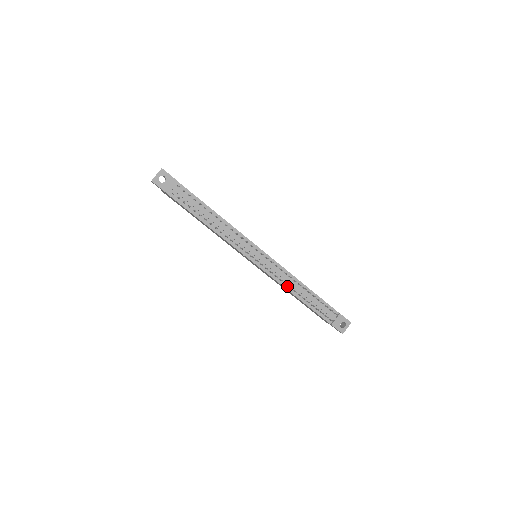
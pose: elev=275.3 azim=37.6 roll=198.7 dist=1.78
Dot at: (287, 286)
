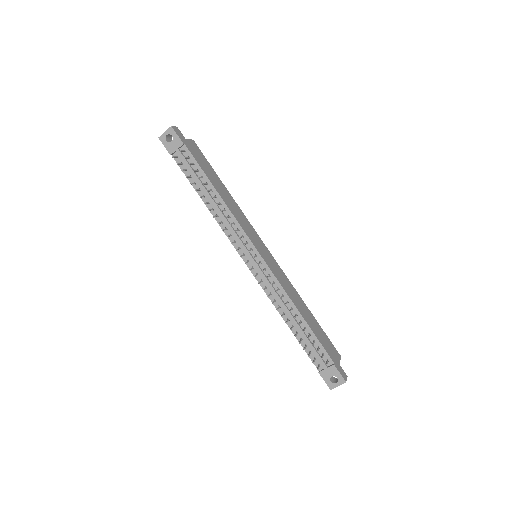
Dot at: (277, 304)
